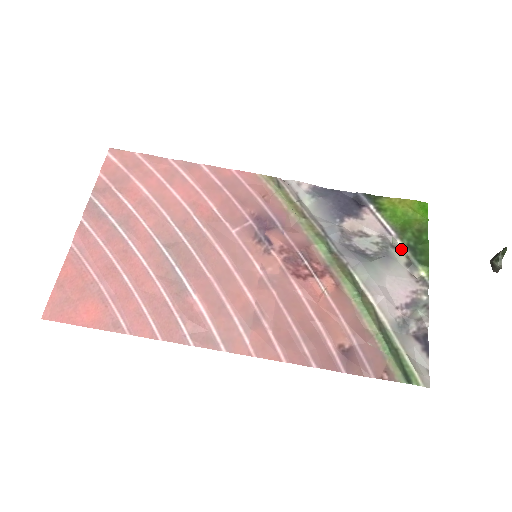
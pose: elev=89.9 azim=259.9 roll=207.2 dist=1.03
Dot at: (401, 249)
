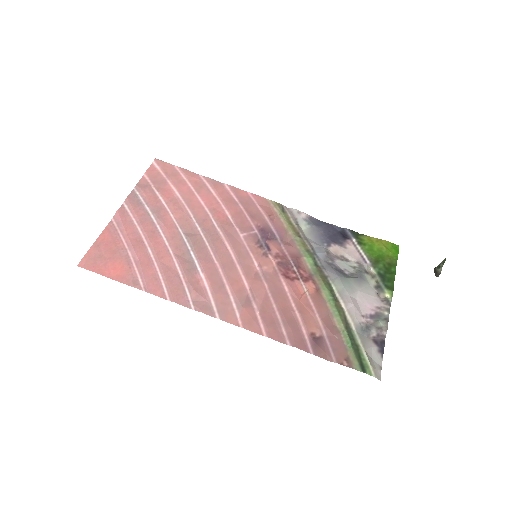
Dot at: (373, 275)
